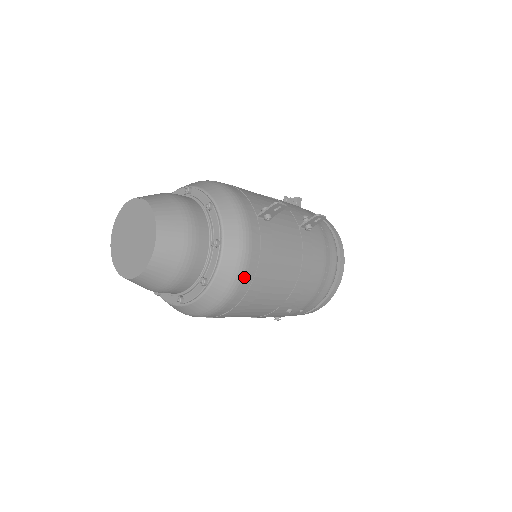
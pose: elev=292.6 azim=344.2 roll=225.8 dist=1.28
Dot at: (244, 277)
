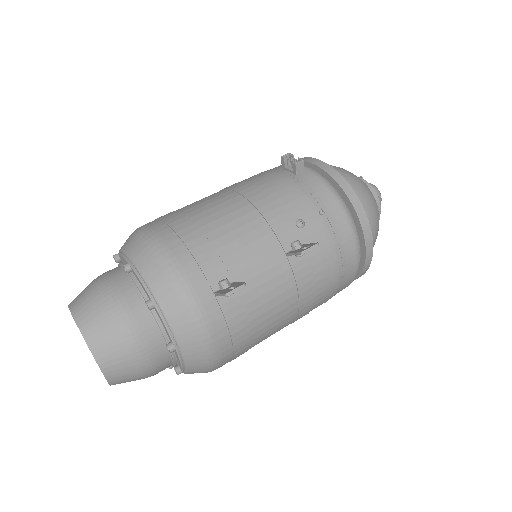
Dot at: (219, 360)
